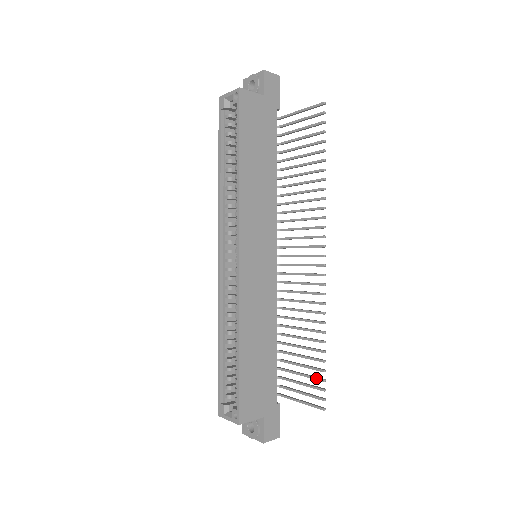
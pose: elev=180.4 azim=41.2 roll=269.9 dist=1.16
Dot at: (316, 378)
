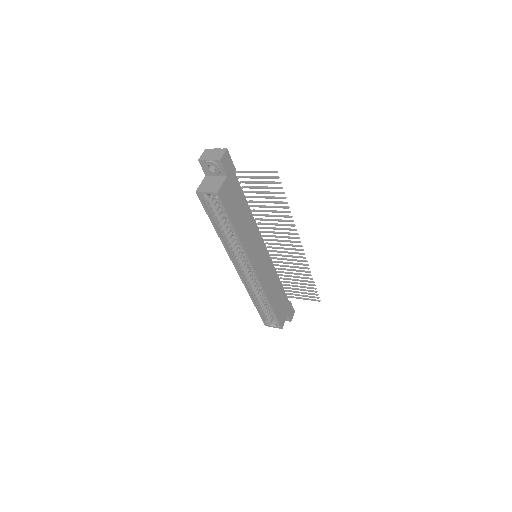
Dot at: occluded
